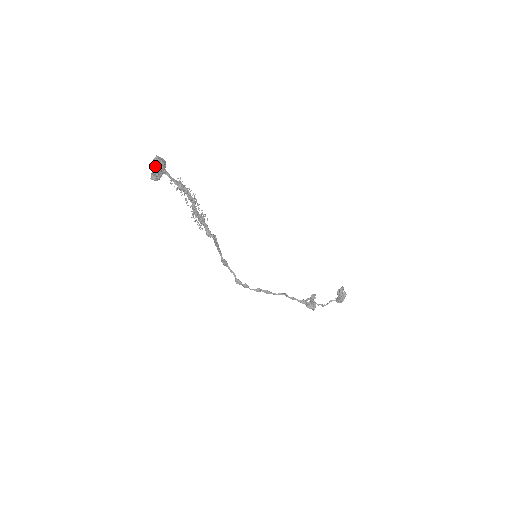
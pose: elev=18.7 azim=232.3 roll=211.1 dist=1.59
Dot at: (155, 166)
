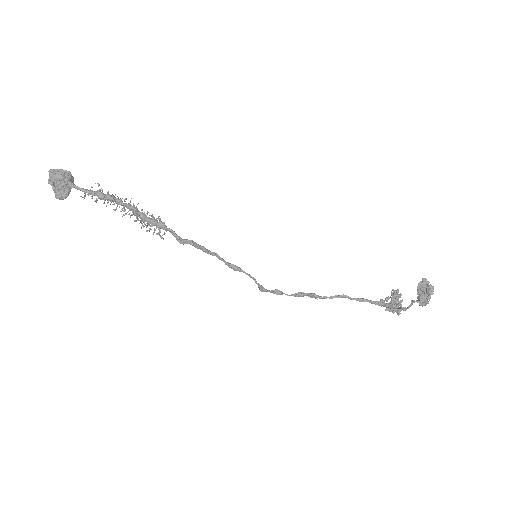
Dot at: (55, 182)
